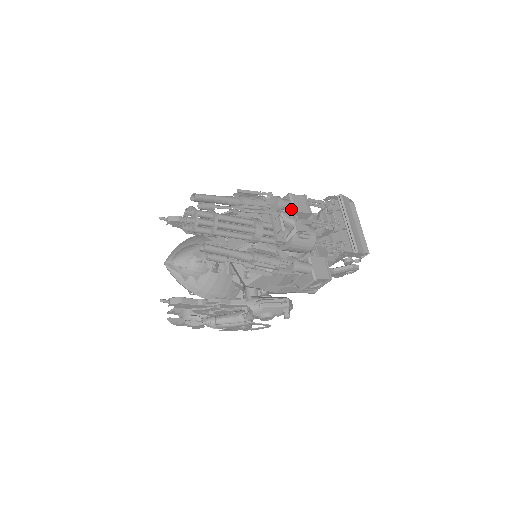
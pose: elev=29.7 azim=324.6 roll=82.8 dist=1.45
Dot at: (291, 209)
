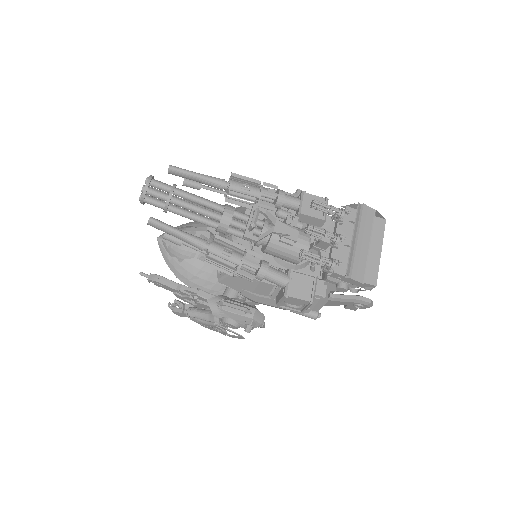
Dot at: (298, 209)
